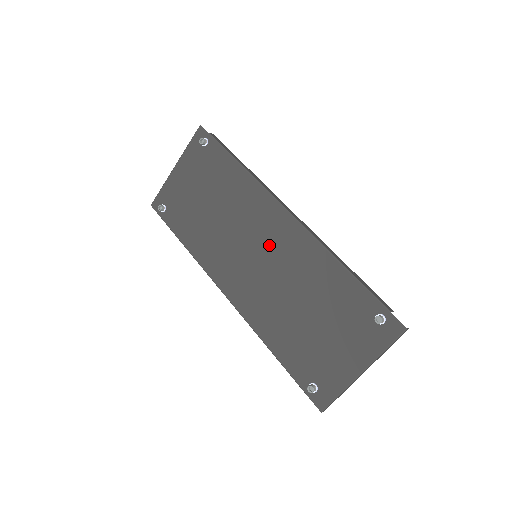
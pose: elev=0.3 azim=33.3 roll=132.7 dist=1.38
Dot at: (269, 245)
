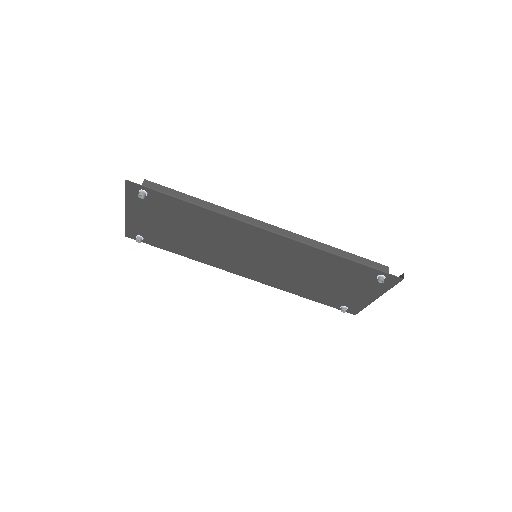
Dot at: (264, 250)
